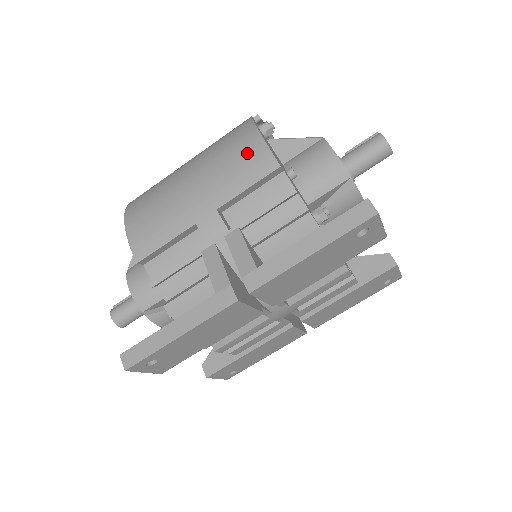
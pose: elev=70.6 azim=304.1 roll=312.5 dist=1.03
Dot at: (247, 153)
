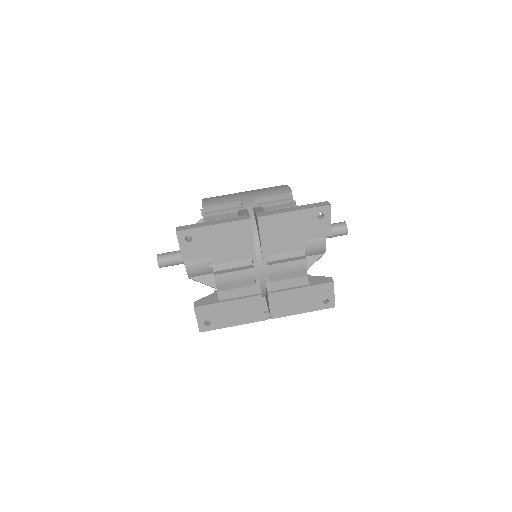
Dot at: (278, 187)
